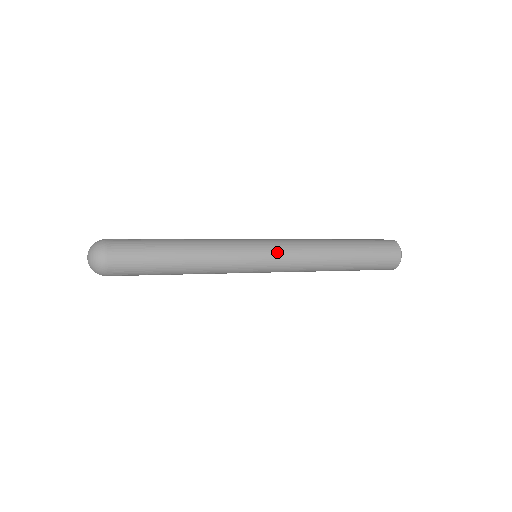
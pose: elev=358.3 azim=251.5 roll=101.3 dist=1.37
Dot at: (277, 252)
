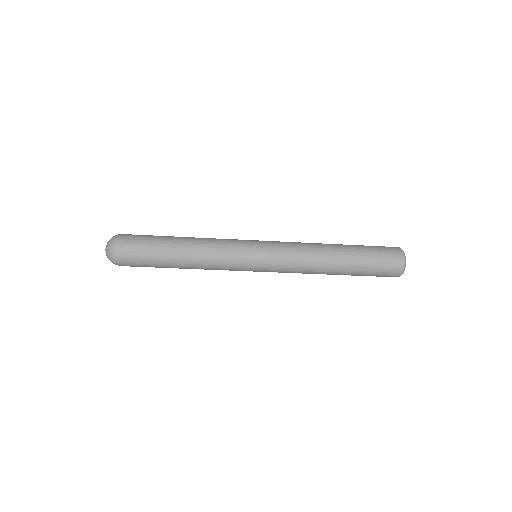
Dot at: (272, 242)
